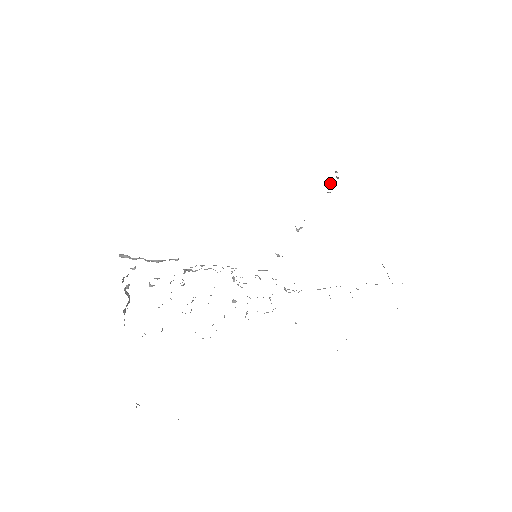
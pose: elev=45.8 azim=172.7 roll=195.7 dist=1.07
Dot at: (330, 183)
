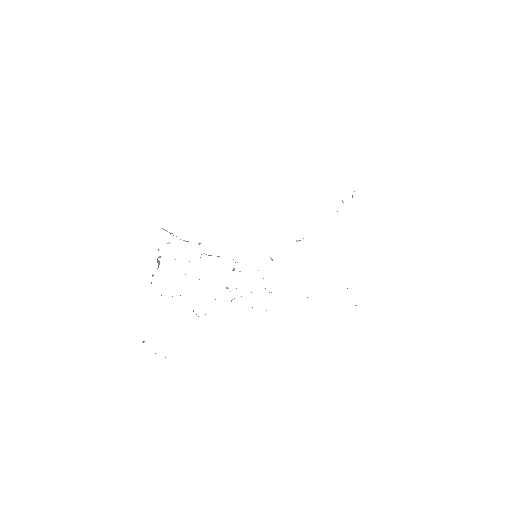
Dot at: (343, 202)
